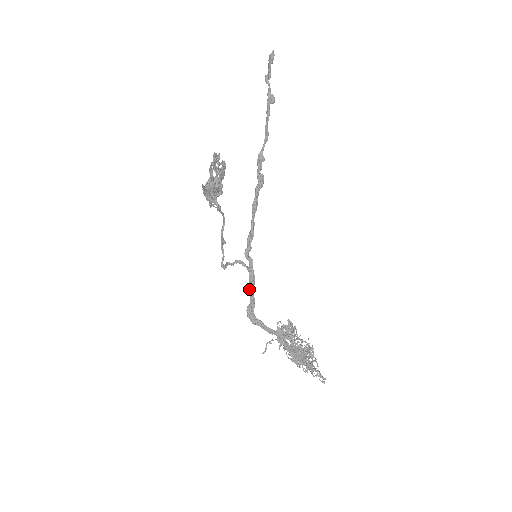
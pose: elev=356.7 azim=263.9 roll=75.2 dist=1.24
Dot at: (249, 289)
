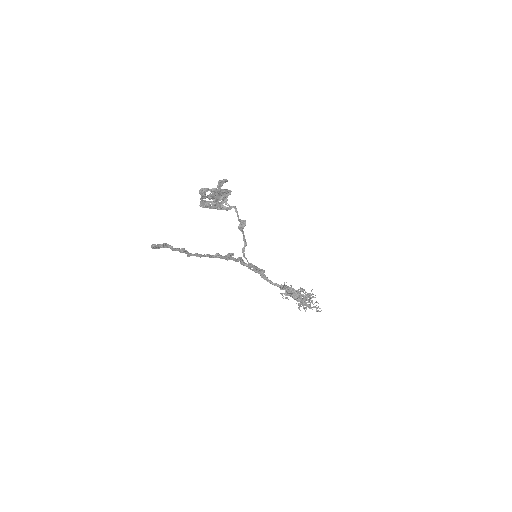
Dot at: (255, 272)
